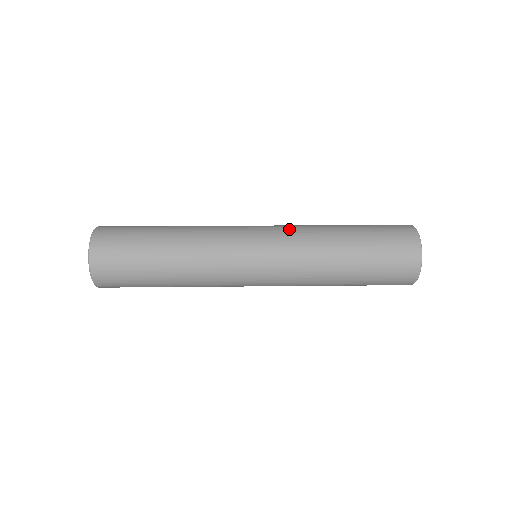
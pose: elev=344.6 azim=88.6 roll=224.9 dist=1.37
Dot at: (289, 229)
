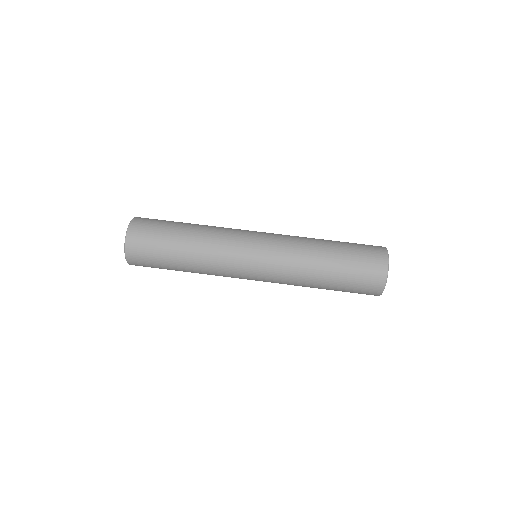
Dot at: (283, 248)
